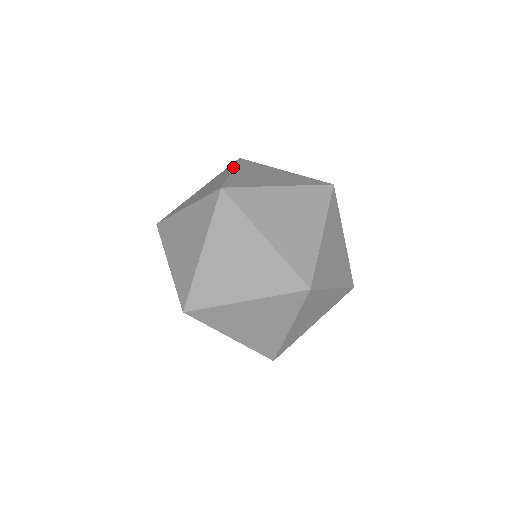
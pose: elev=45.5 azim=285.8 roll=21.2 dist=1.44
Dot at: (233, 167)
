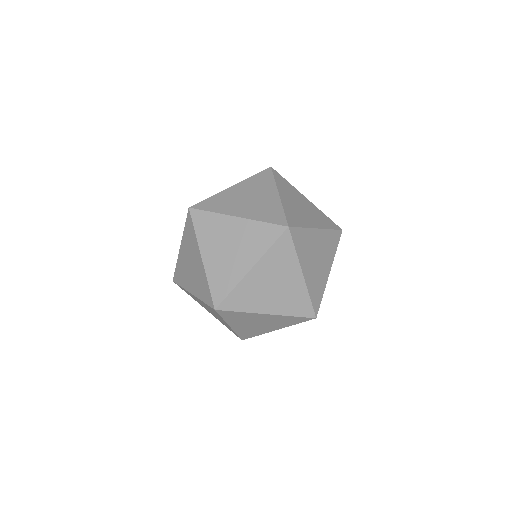
Dot at: (276, 186)
